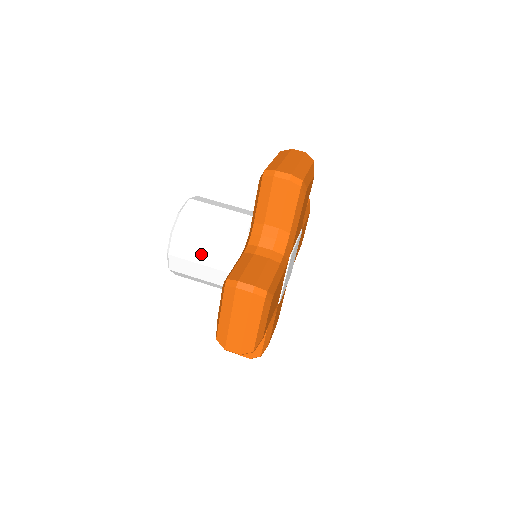
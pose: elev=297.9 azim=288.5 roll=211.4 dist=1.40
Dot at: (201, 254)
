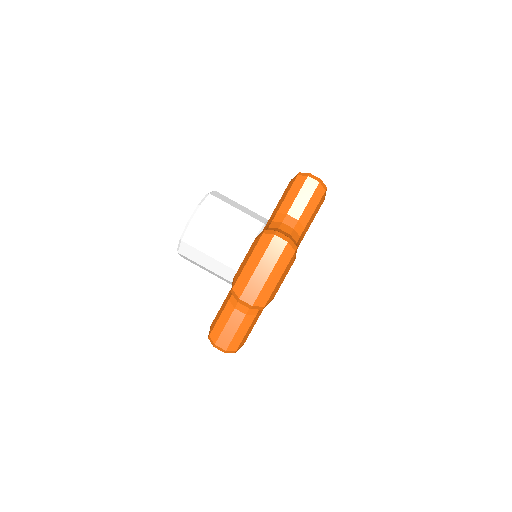
Dot at: (203, 268)
